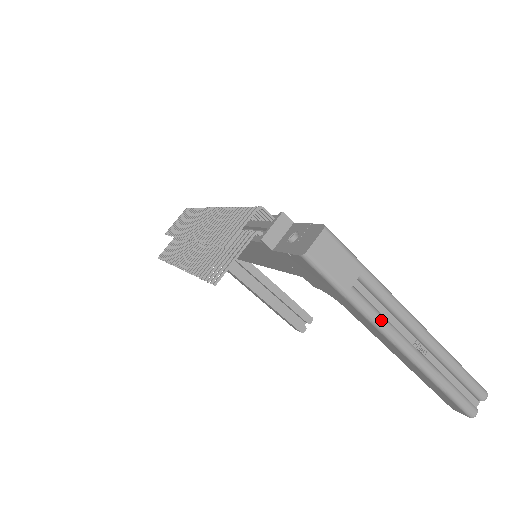
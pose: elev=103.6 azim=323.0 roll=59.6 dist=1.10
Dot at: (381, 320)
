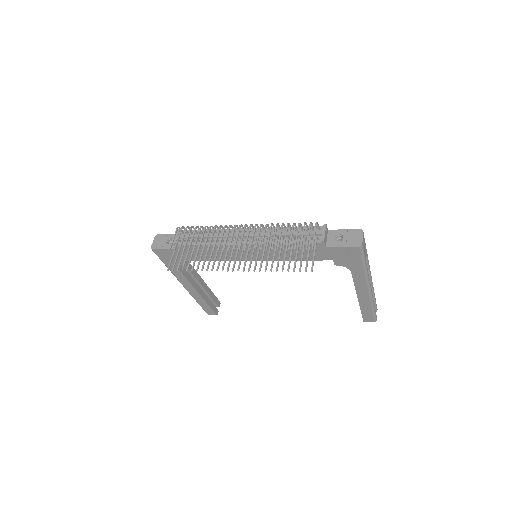
Dot at: occluded
